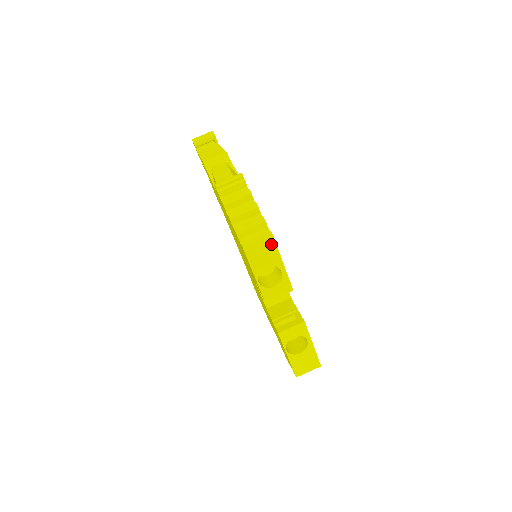
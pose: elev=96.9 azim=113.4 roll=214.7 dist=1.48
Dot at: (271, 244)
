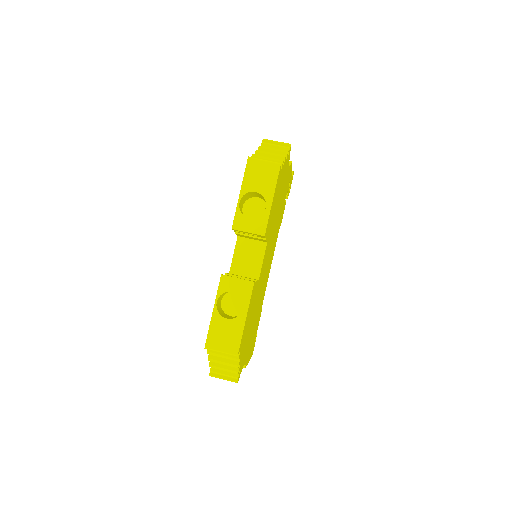
Dot at: (274, 173)
